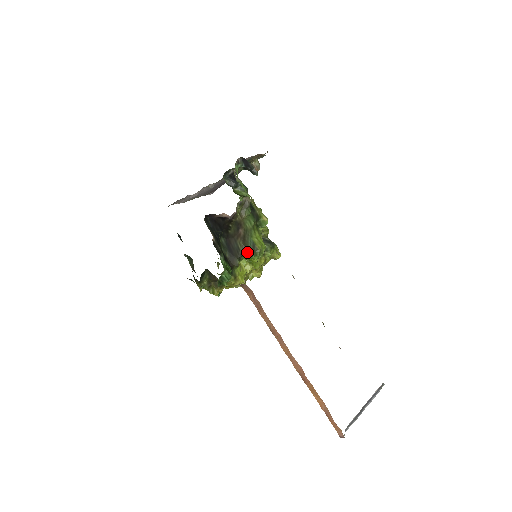
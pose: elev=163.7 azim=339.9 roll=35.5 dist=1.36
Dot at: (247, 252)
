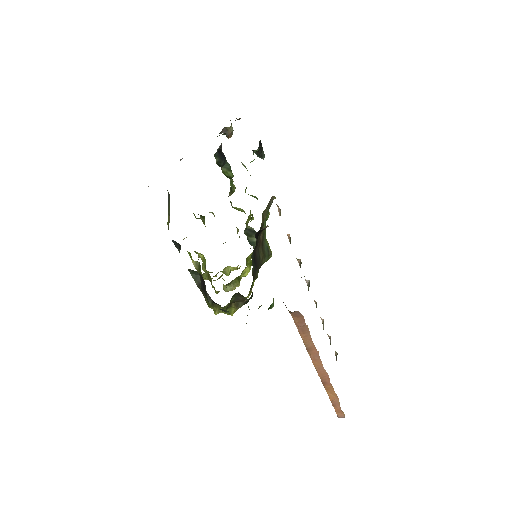
Dot at: (265, 260)
